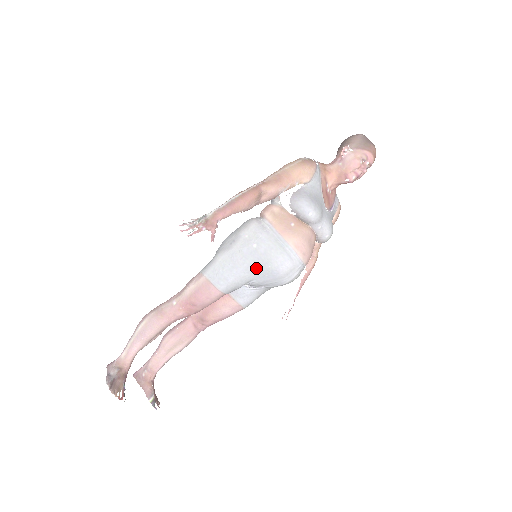
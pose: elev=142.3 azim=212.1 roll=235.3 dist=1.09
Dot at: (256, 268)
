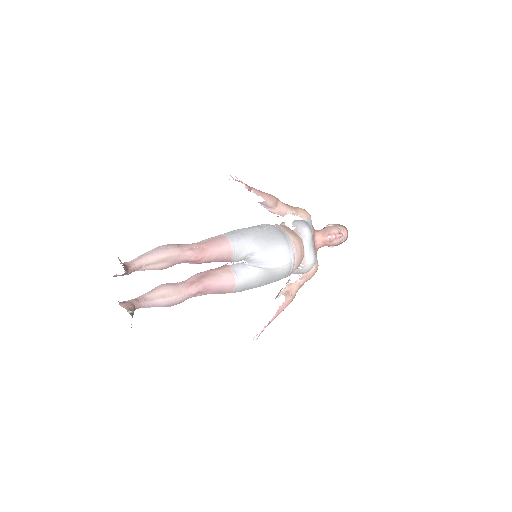
Dot at: (262, 241)
